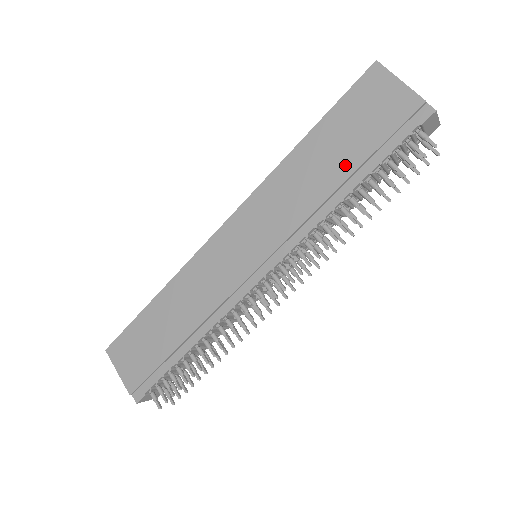
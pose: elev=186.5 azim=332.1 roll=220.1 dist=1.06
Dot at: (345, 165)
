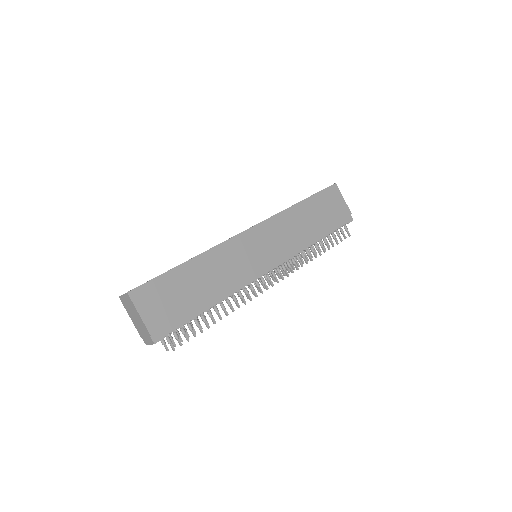
Dot at: (319, 226)
